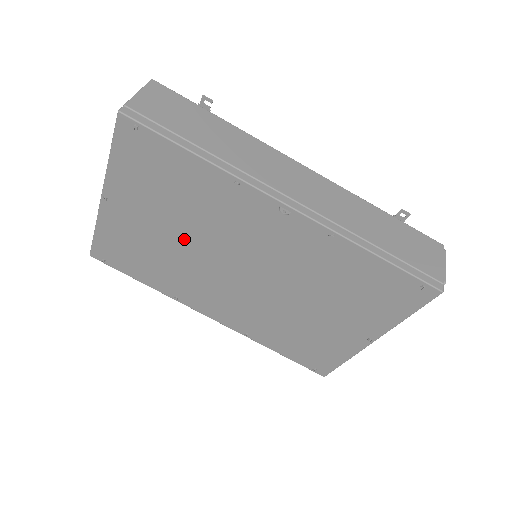
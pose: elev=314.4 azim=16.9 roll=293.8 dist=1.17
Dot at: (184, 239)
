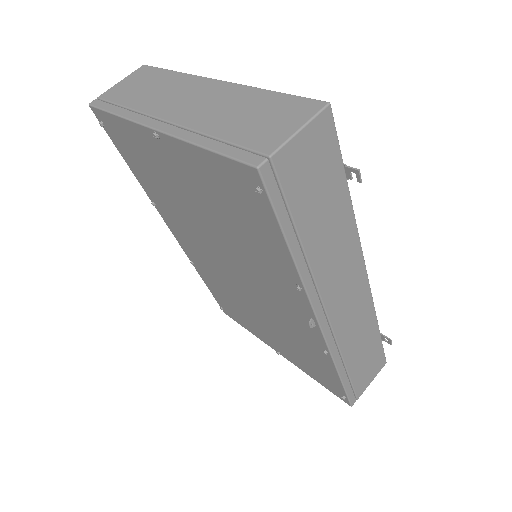
Dot at: (207, 222)
